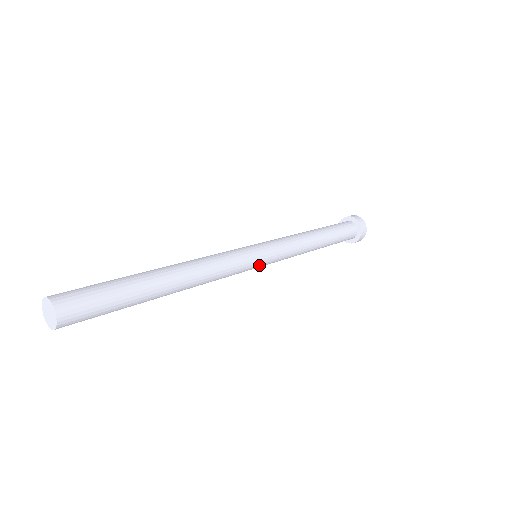
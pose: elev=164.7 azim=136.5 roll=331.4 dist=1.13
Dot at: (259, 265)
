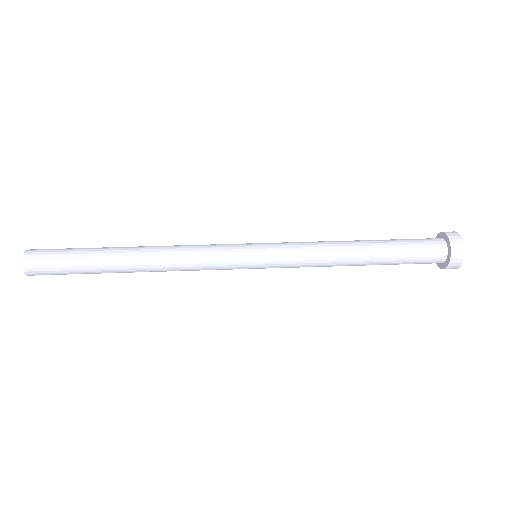
Dot at: (251, 268)
